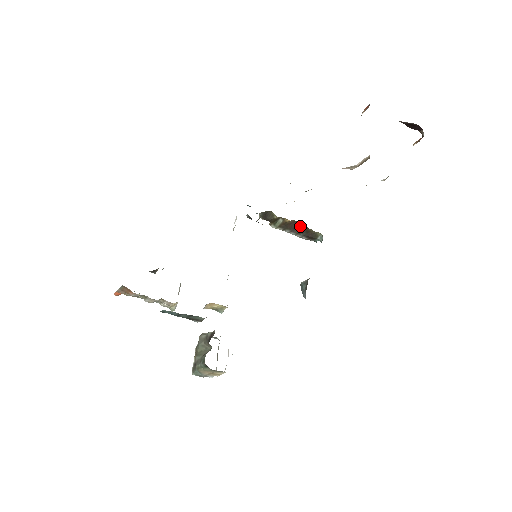
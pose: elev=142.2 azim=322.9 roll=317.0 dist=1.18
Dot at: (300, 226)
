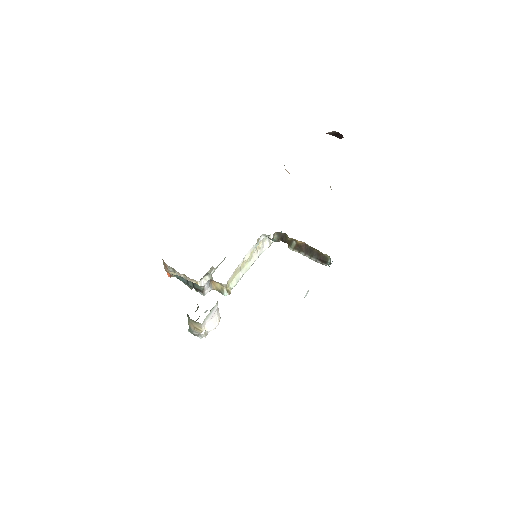
Dot at: (311, 249)
